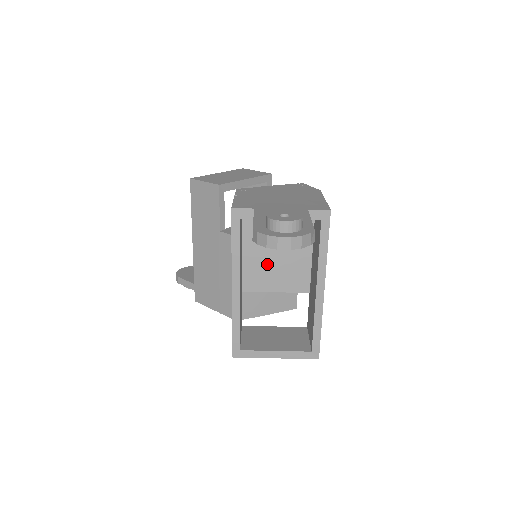
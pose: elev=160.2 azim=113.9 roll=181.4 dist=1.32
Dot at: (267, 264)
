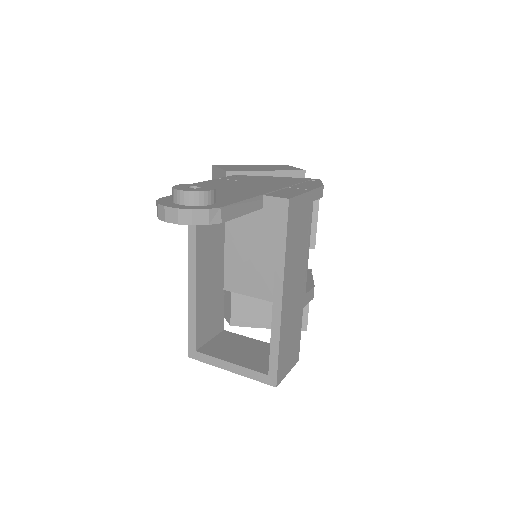
Dot at: (249, 263)
